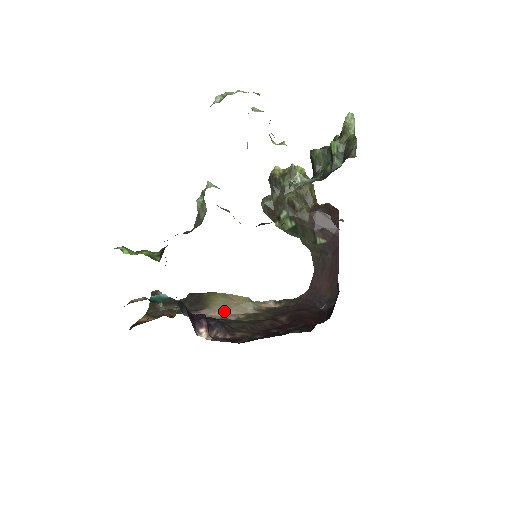
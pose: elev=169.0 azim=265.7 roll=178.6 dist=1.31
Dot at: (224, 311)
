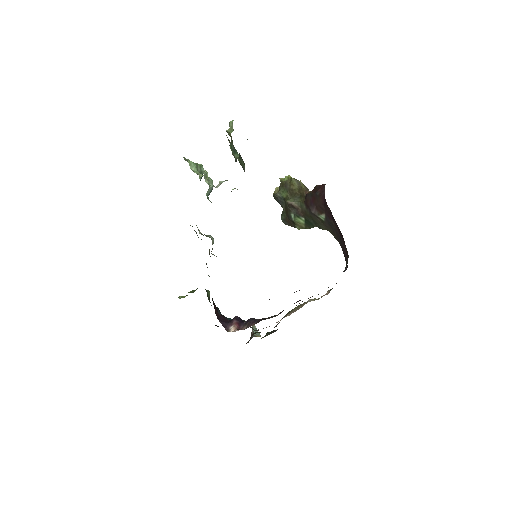
Dot at: (286, 316)
